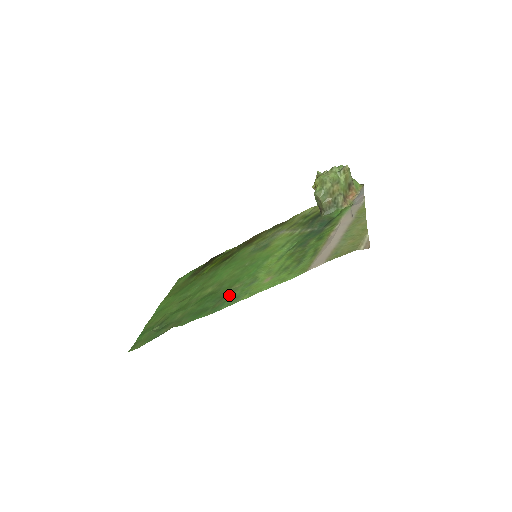
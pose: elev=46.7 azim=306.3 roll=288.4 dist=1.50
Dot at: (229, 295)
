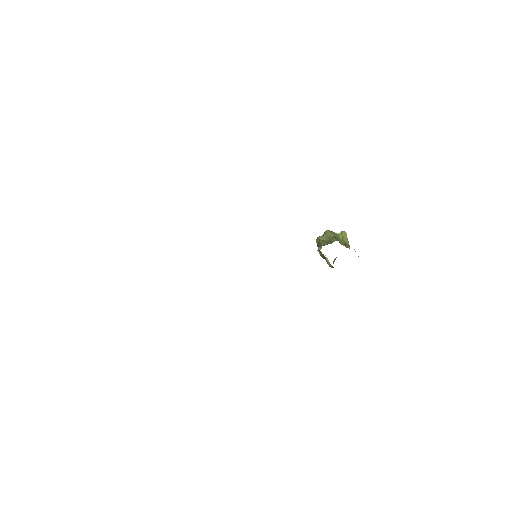
Dot at: occluded
